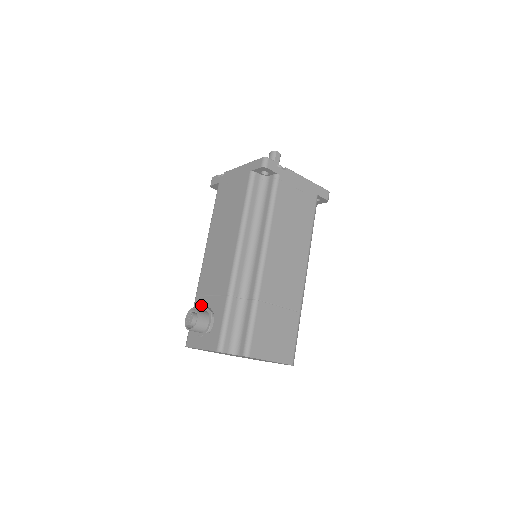
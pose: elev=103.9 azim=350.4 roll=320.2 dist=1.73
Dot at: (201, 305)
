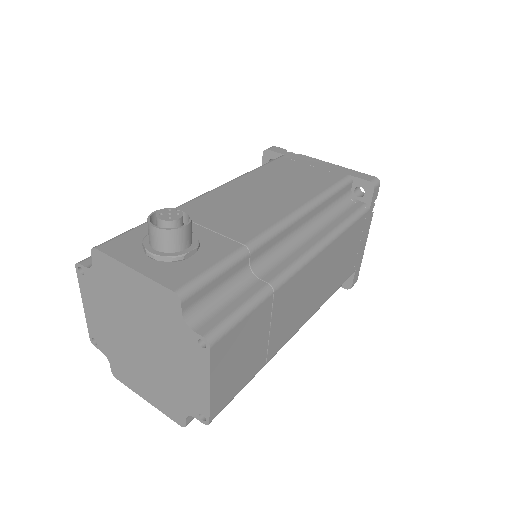
Dot at: occluded
